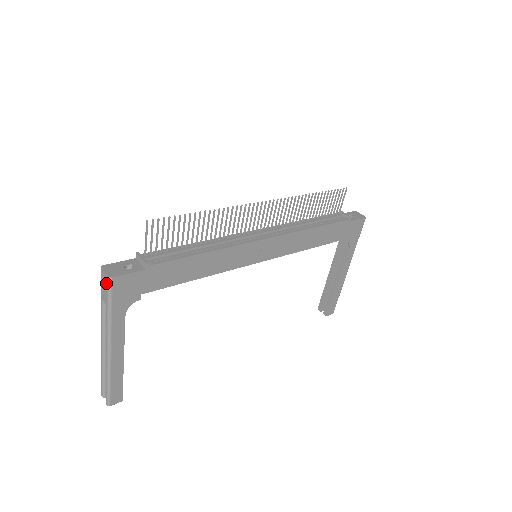
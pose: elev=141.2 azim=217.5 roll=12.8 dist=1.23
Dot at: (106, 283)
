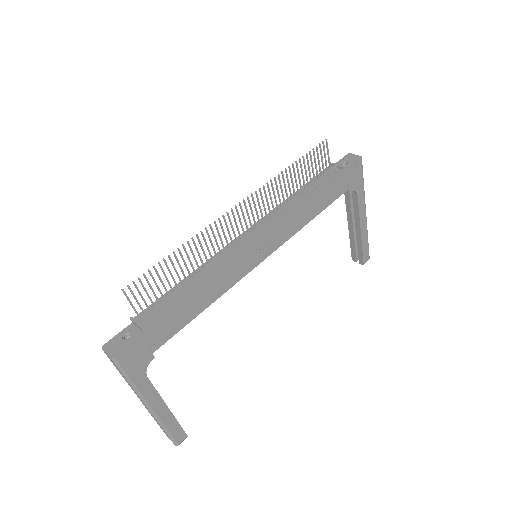
Dot at: (112, 362)
